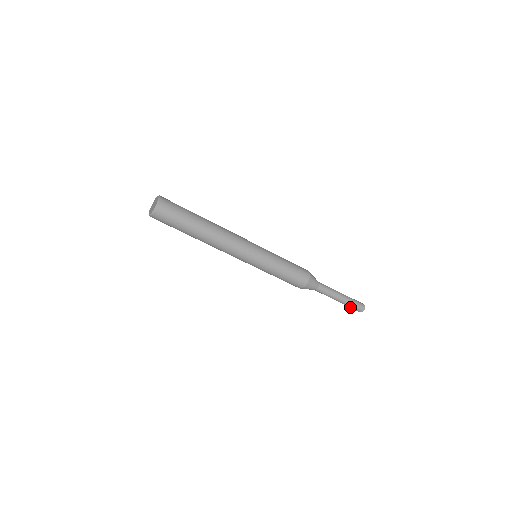
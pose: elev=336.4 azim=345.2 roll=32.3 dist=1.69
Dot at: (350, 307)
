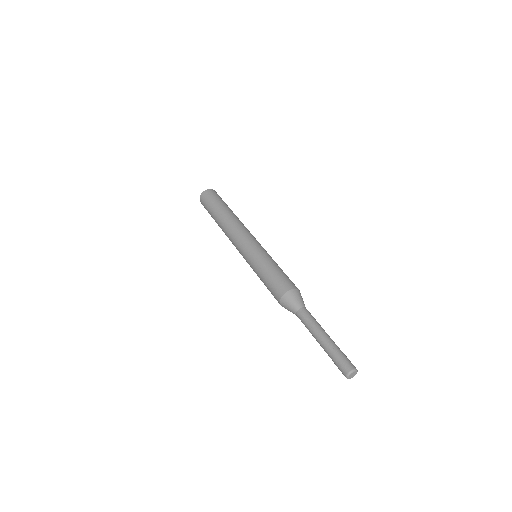
Dot at: (333, 361)
